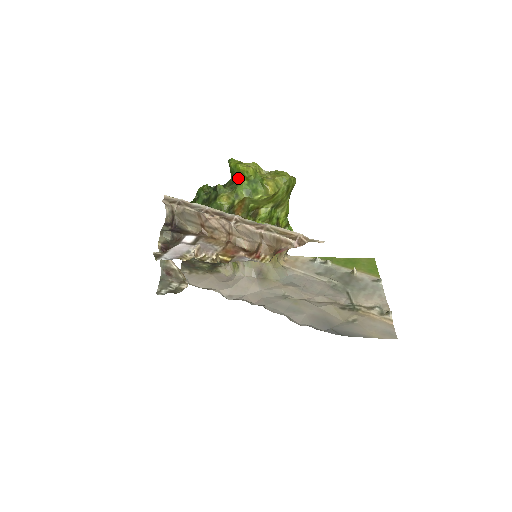
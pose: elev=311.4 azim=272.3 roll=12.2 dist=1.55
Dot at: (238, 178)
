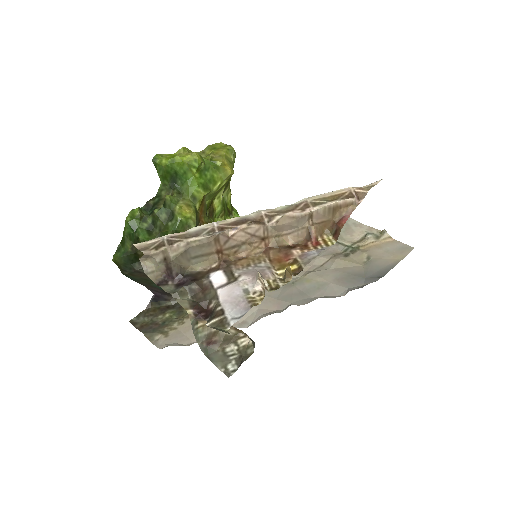
Dot at: (184, 175)
